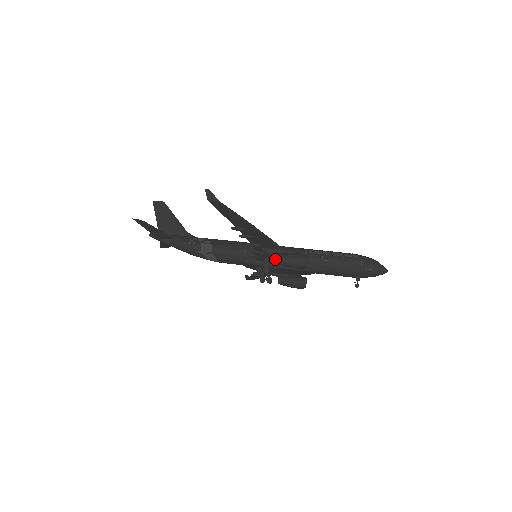
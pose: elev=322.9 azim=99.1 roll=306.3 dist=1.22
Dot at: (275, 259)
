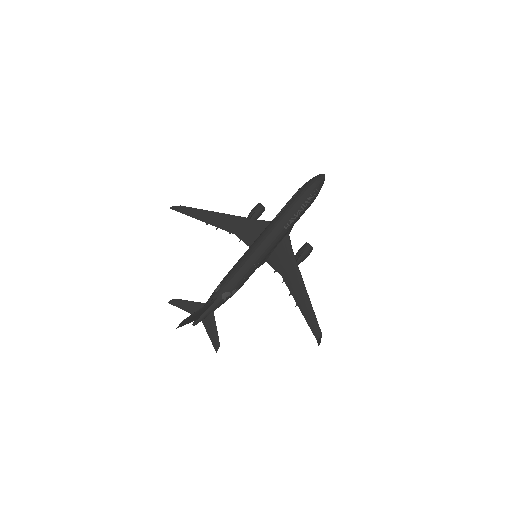
Dot at: occluded
